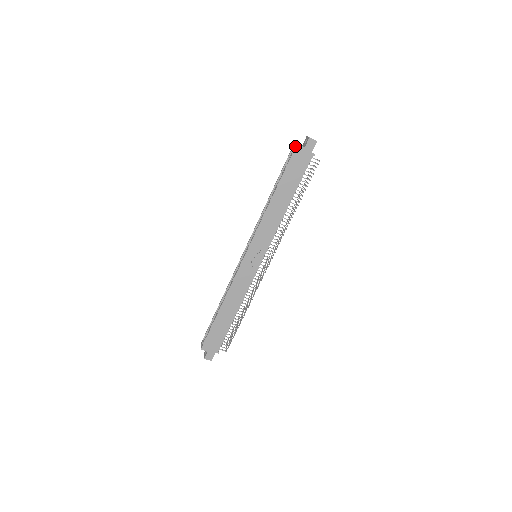
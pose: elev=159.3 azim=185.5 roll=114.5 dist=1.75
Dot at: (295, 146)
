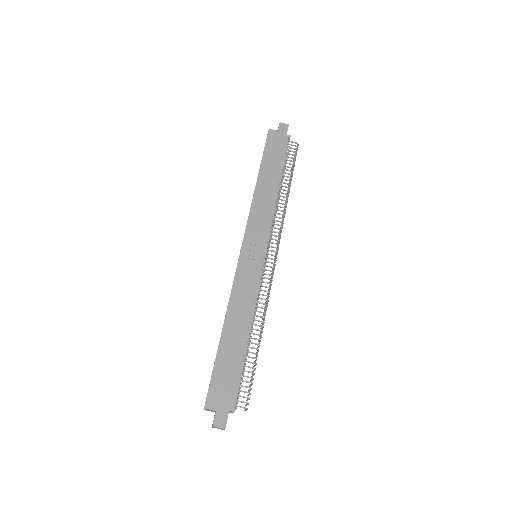
Dot at: occluded
